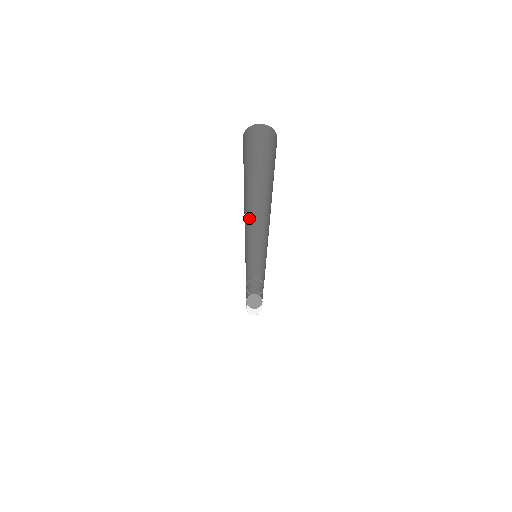
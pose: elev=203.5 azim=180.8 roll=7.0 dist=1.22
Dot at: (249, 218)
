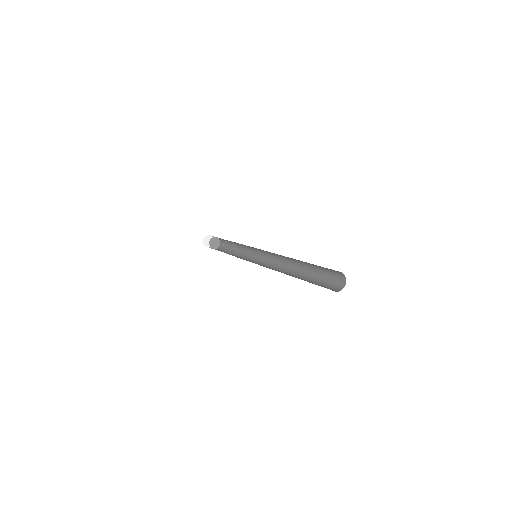
Dot at: occluded
